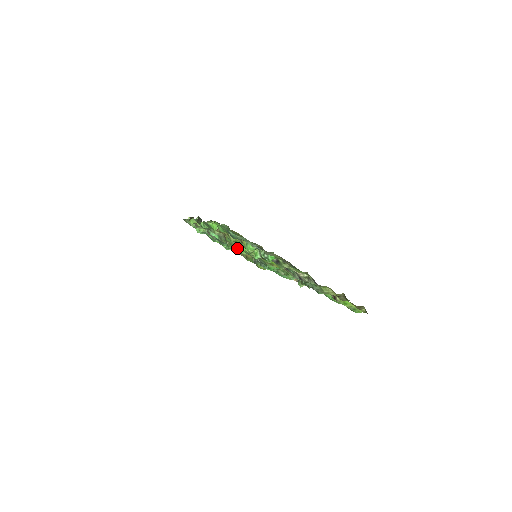
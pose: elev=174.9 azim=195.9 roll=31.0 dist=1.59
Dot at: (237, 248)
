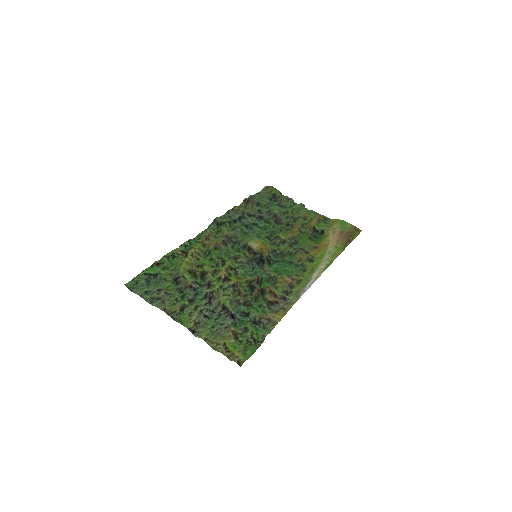
Dot at: (265, 236)
